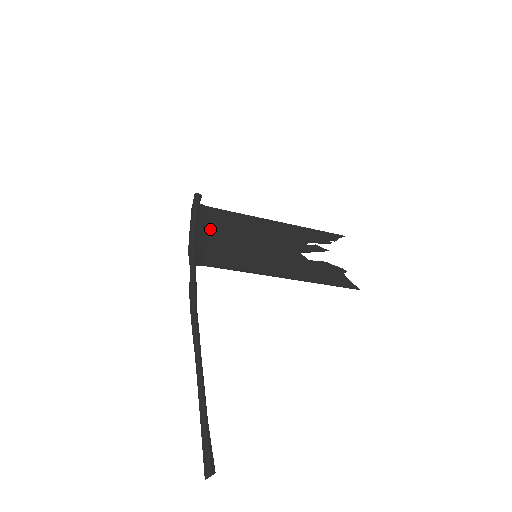
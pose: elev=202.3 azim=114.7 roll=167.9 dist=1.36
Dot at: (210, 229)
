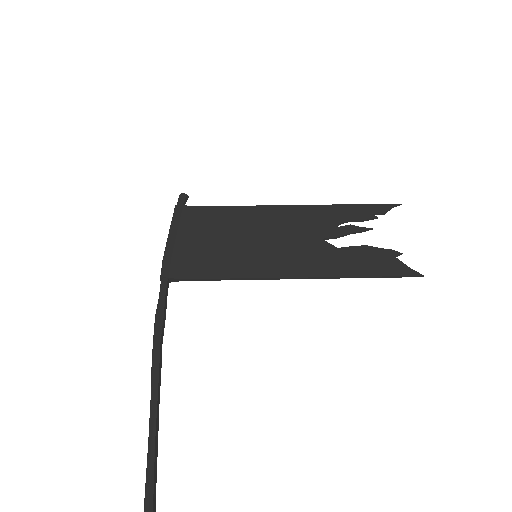
Dot at: (193, 233)
